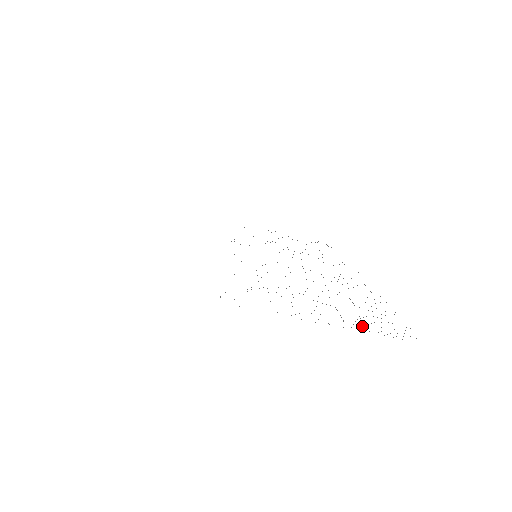
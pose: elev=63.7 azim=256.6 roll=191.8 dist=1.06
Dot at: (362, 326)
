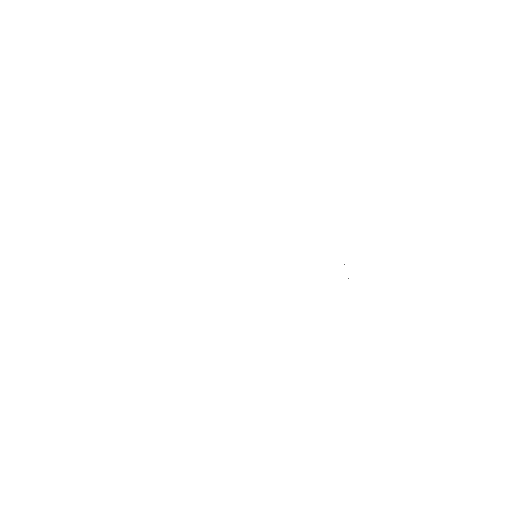
Dot at: occluded
